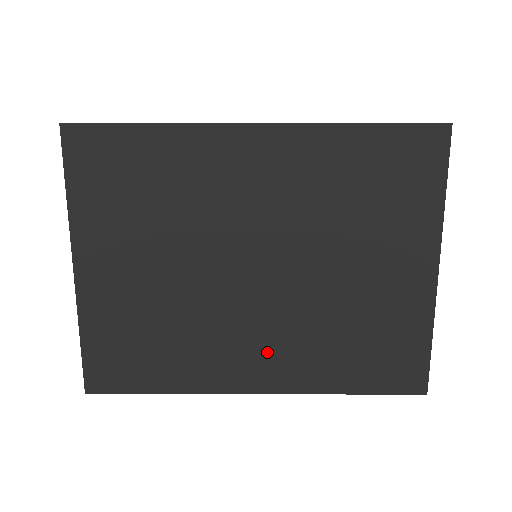
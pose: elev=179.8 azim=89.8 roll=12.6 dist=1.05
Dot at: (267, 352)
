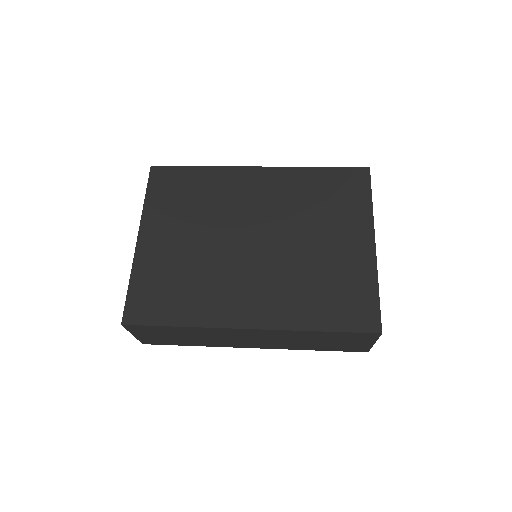
Dot at: (259, 296)
